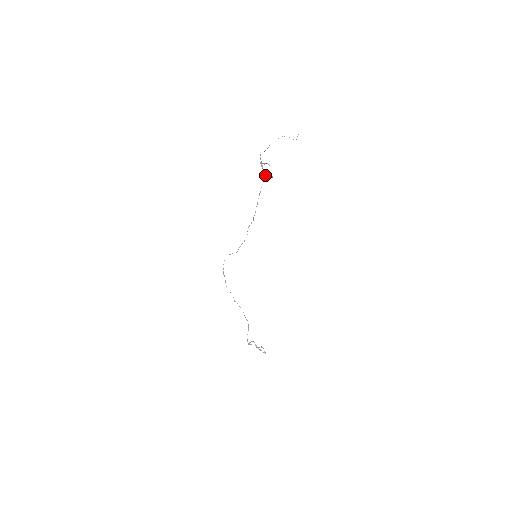
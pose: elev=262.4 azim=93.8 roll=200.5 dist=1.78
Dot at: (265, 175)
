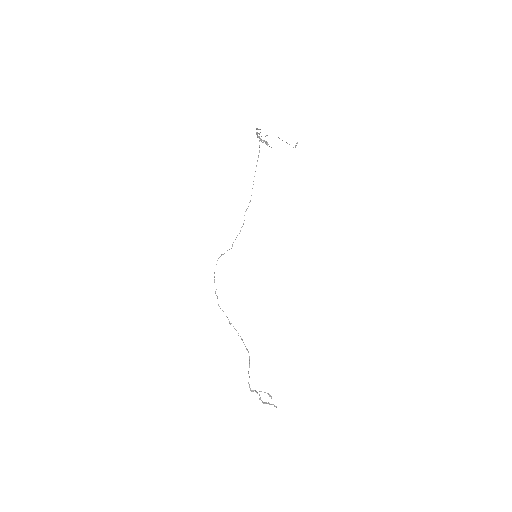
Dot at: (263, 140)
